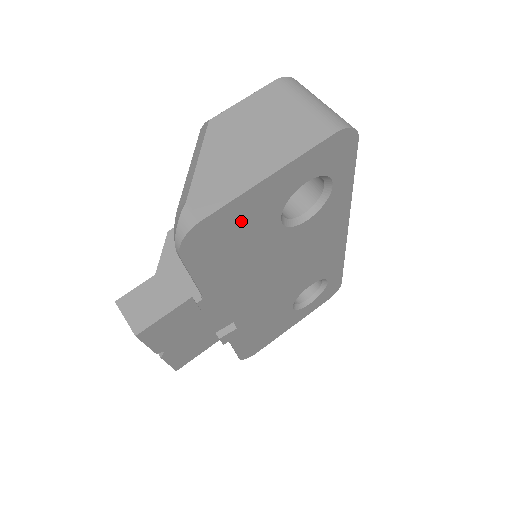
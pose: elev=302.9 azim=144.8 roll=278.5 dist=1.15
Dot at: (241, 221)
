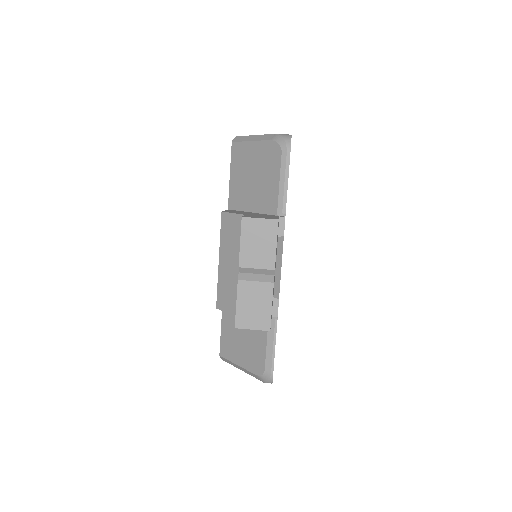
Dot at: occluded
